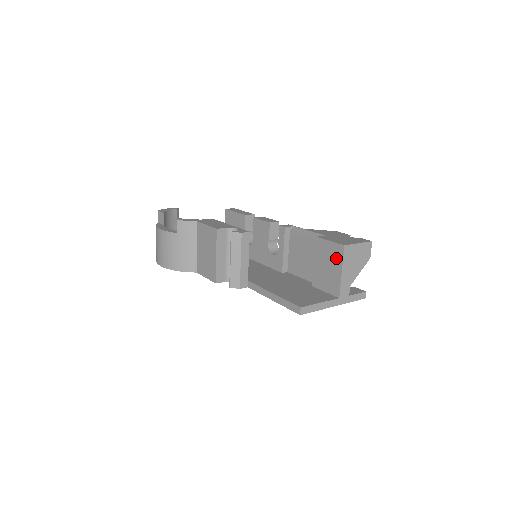
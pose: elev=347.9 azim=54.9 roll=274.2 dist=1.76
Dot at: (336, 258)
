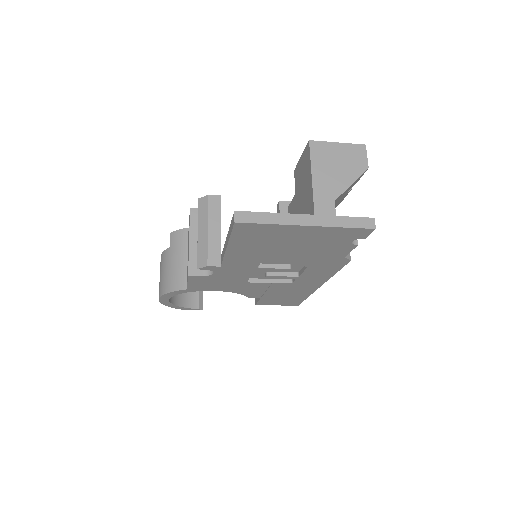
Dot at: (306, 167)
